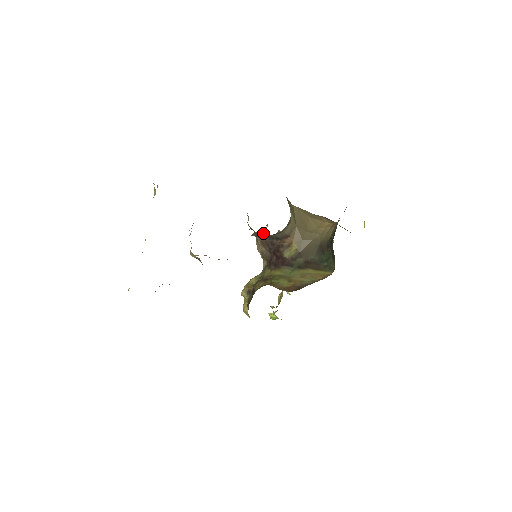
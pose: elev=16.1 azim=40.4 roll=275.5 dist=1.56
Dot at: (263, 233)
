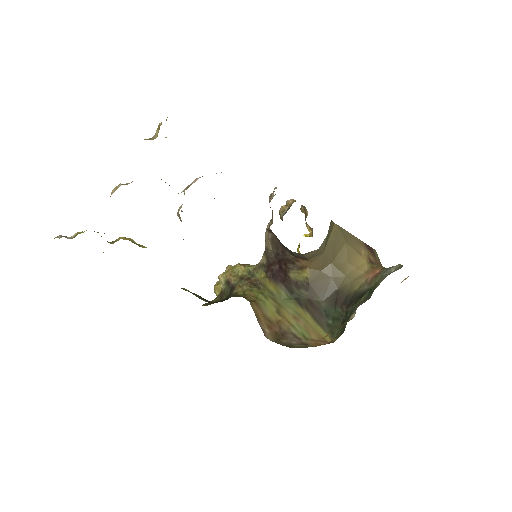
Dot at: (278, 239)
